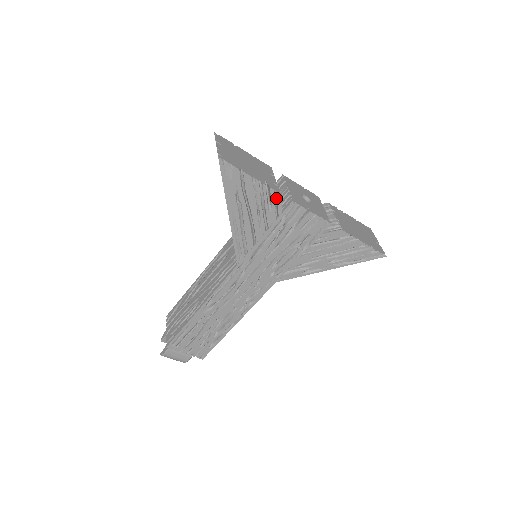
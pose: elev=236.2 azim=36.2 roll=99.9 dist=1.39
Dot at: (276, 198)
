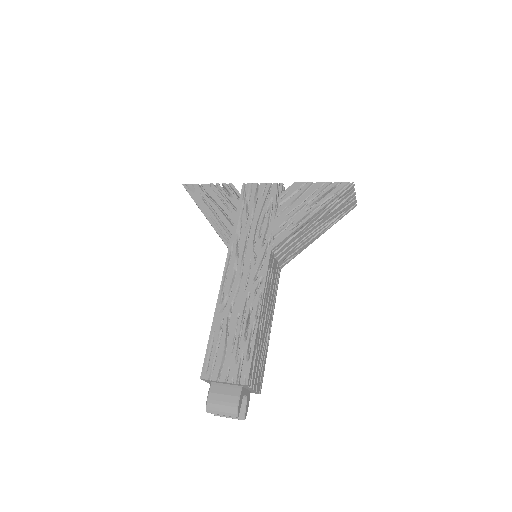
Dot at: (232, 189)
